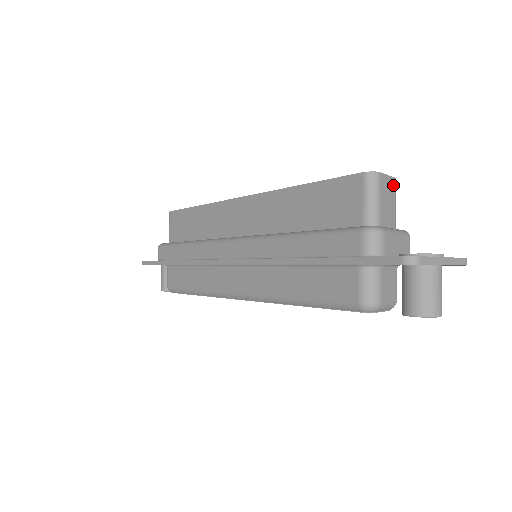
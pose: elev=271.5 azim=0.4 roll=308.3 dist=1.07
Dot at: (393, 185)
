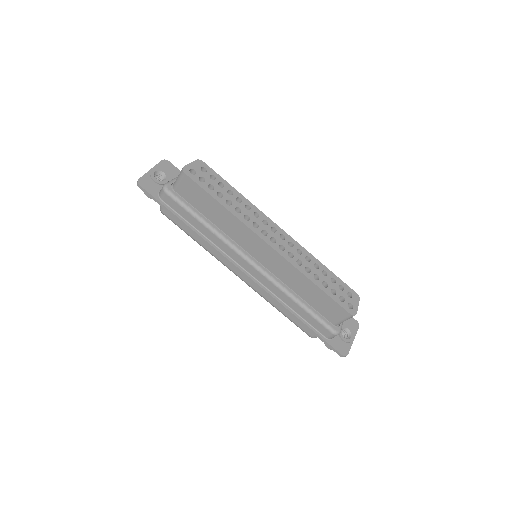
Dot at: occluded
